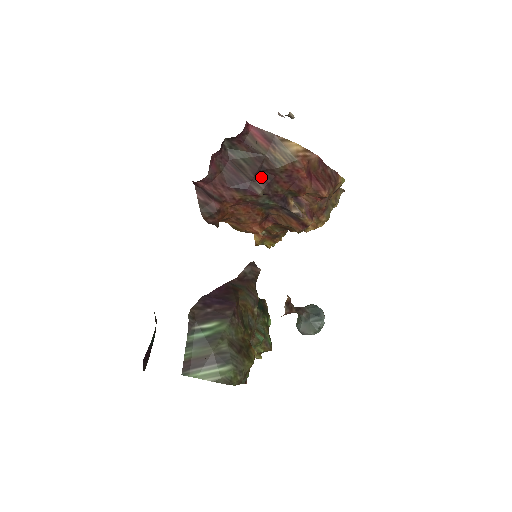
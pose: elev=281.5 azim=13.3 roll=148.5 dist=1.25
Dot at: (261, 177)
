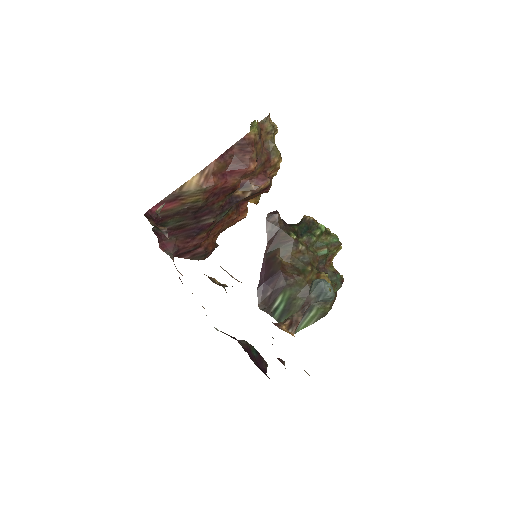
Dot at: (200, 215)
